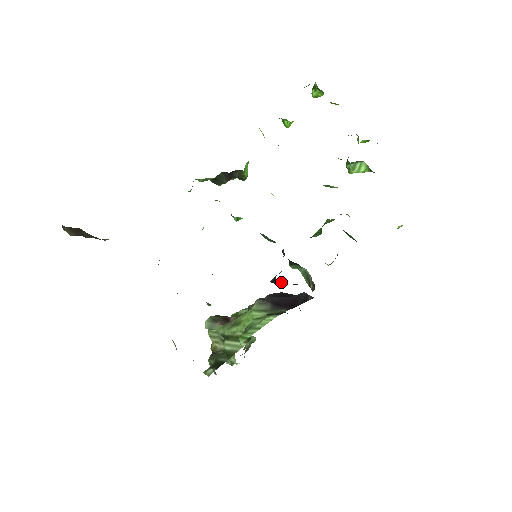
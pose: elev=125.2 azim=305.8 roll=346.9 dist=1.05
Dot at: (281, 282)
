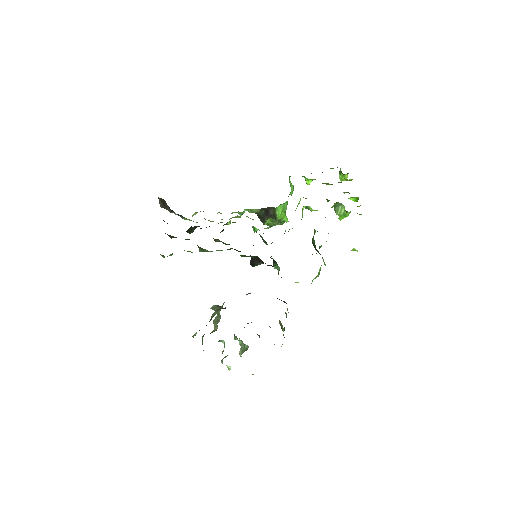
Dot at: (253, 259)
